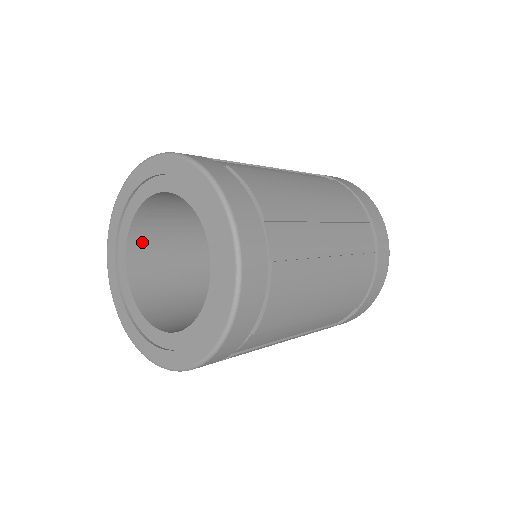
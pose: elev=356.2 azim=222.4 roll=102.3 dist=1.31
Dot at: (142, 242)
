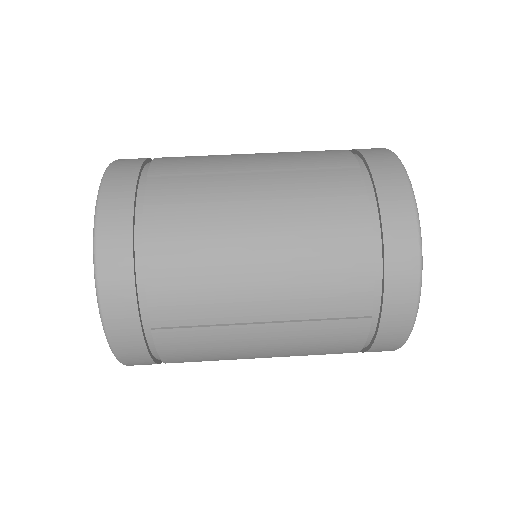
Dot at: occluded
